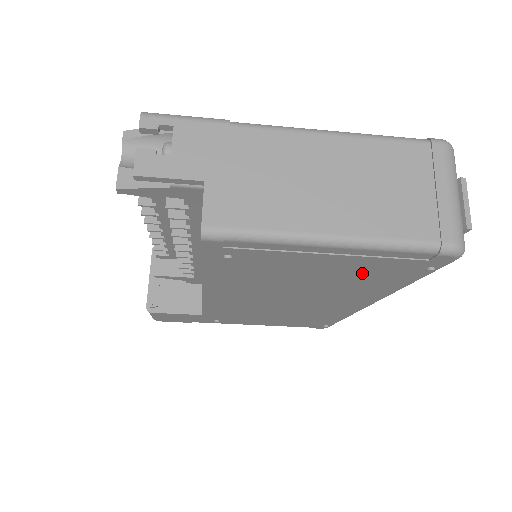
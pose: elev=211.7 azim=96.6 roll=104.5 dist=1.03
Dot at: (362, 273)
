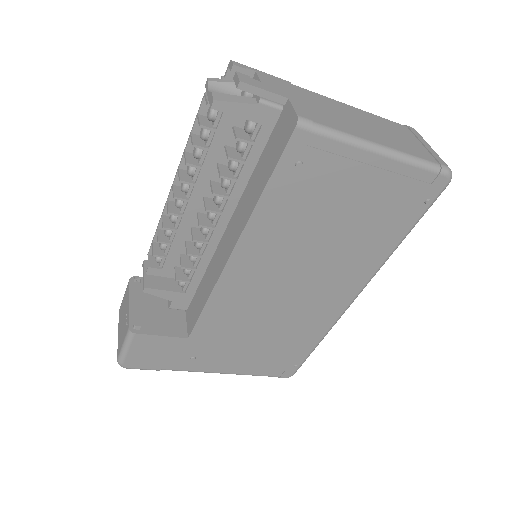
Dot at: (380, 210)
